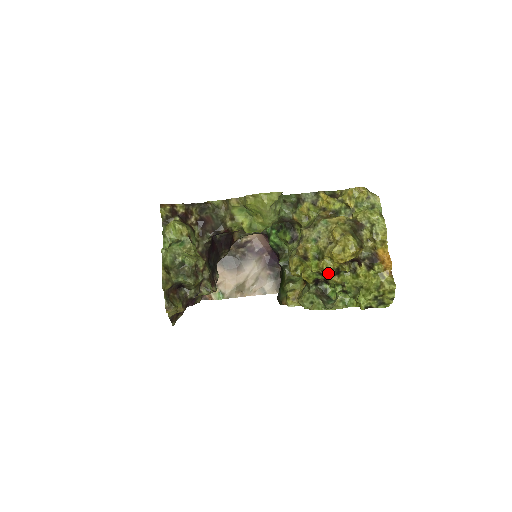
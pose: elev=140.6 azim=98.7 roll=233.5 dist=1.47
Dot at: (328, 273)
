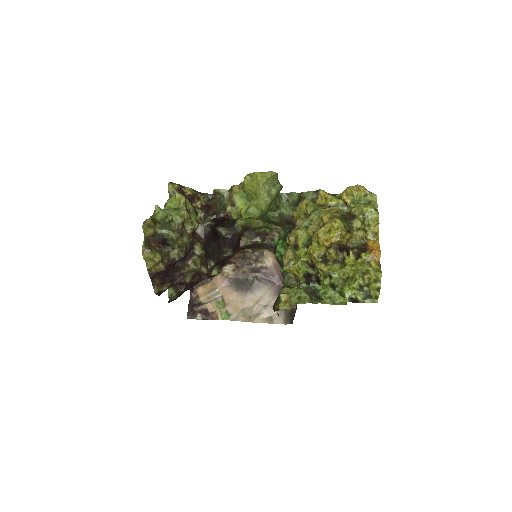
Dot at: (315, 260)
